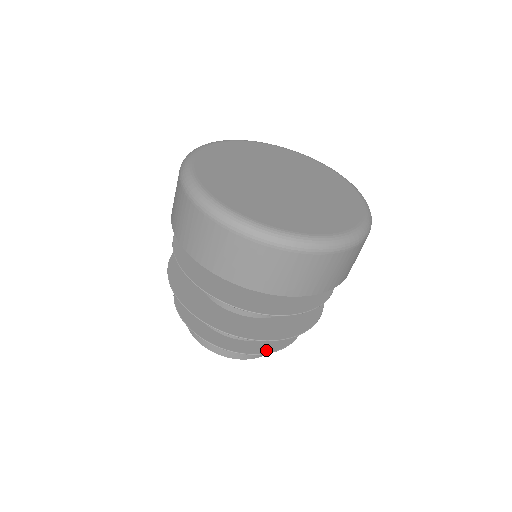
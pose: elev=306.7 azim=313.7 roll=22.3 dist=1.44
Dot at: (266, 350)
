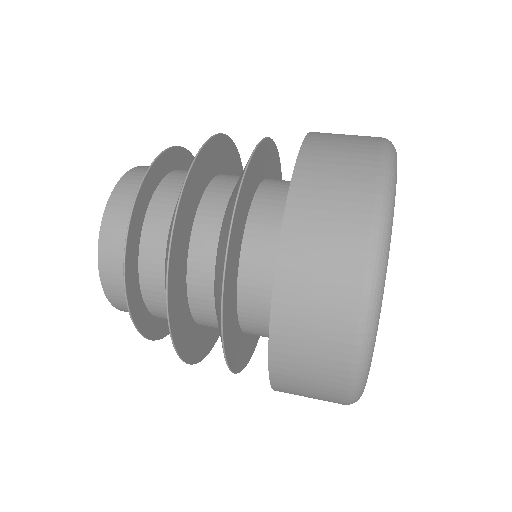
Dot at: (145, 331)
